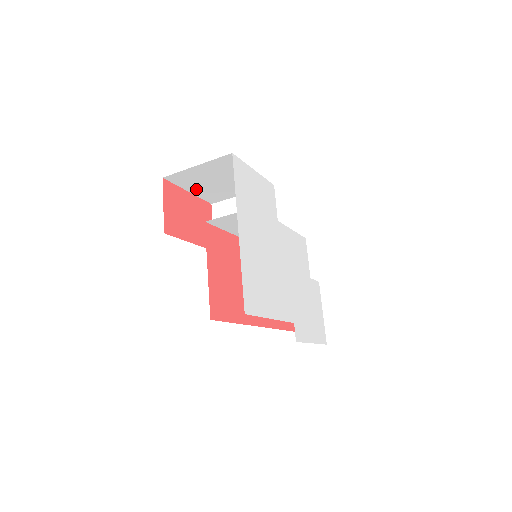
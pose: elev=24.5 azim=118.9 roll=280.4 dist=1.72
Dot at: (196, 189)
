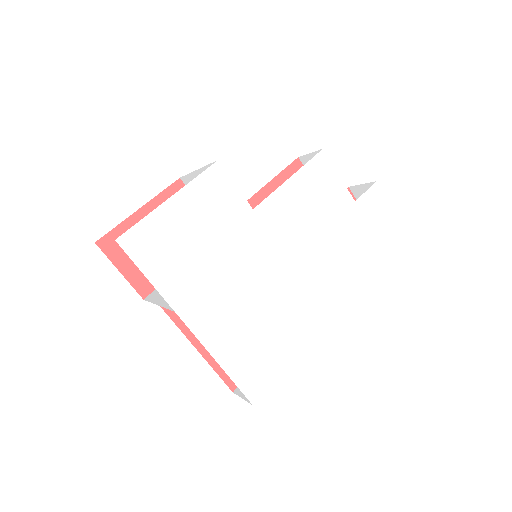
Dot at: occluded
